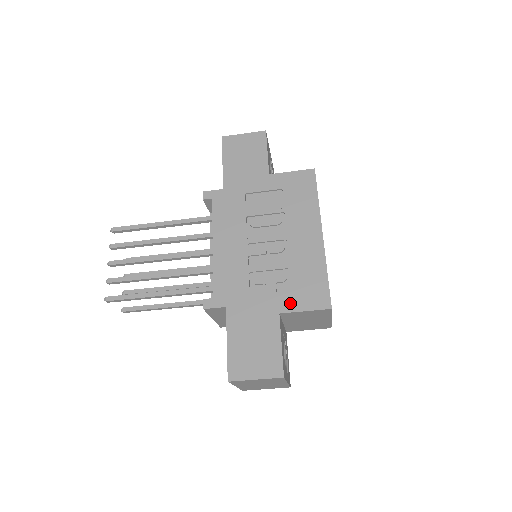
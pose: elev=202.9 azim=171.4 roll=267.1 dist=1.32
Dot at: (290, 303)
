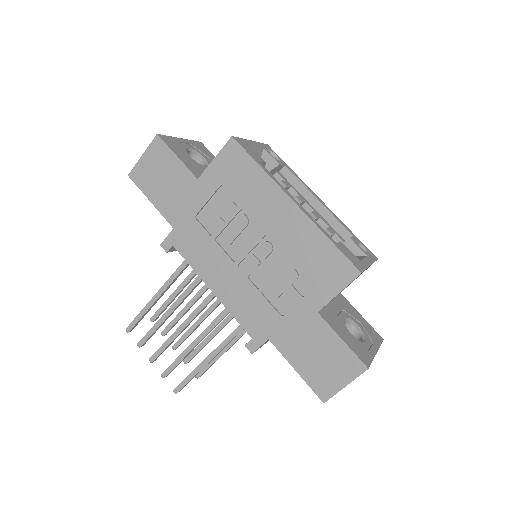
Dot at: (319, 296)
